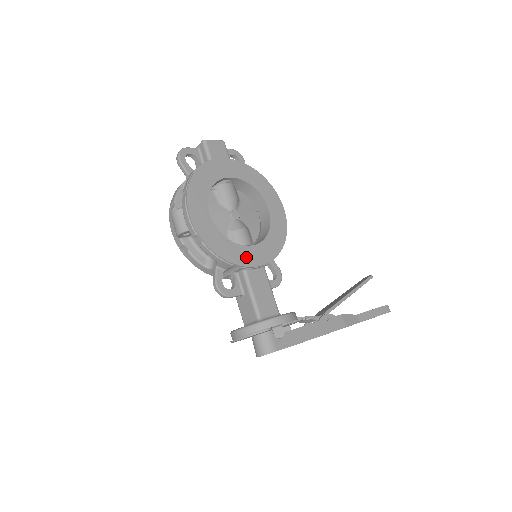
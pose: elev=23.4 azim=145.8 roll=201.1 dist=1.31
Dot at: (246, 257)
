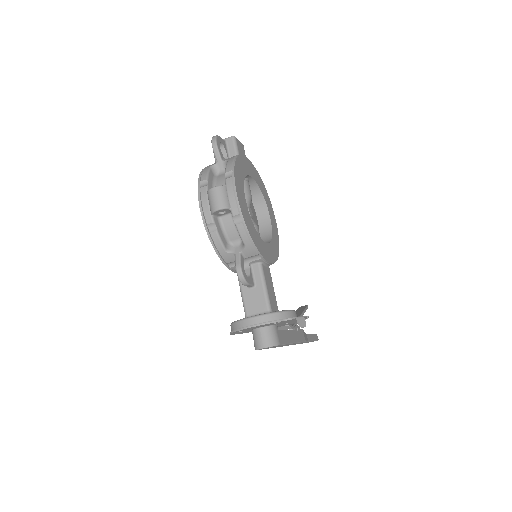
Dot at: (264, 251)
